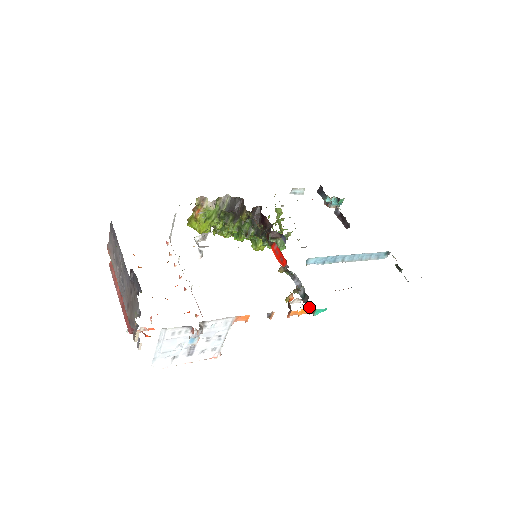
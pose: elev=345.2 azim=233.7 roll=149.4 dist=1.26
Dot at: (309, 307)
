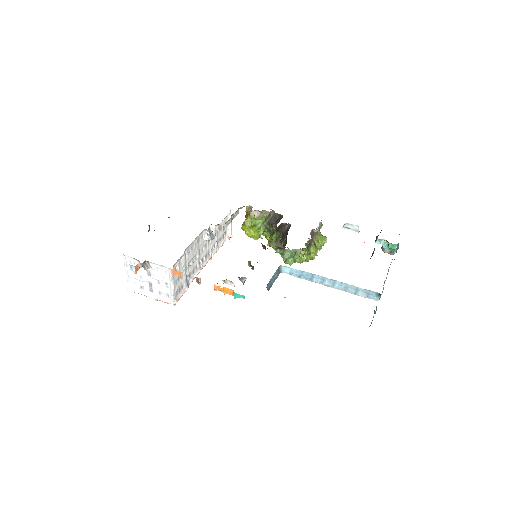
Dot at: occluded
